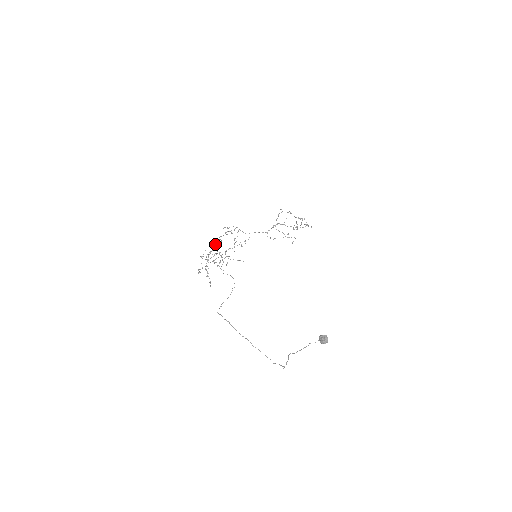
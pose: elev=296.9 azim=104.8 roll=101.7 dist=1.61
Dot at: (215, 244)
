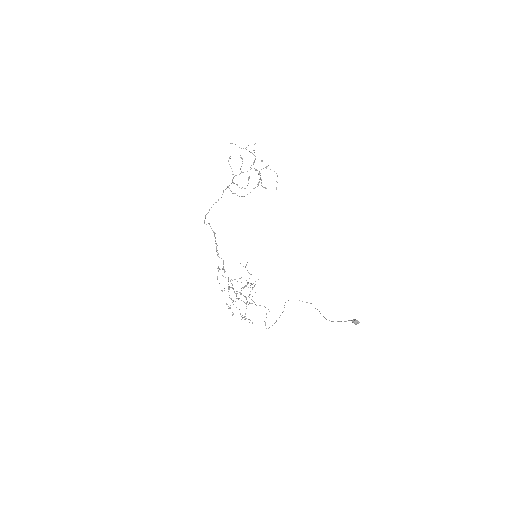
Dot at: occluded
